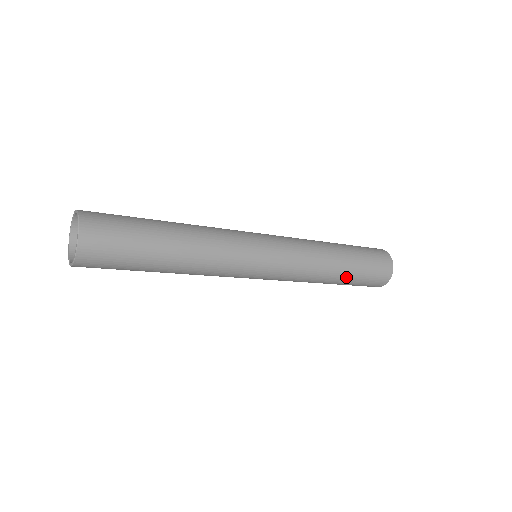
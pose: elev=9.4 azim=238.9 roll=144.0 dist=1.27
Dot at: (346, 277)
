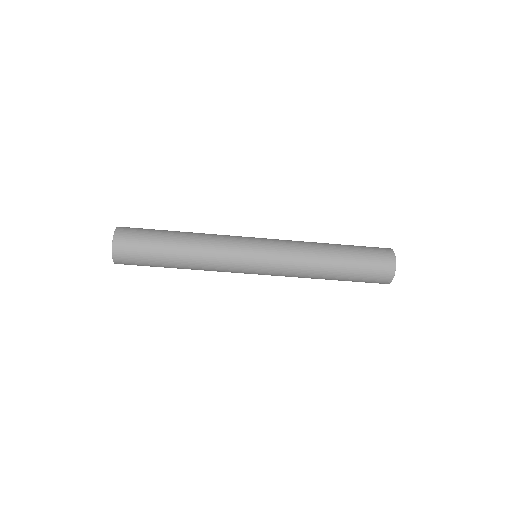
Dot at: (343, 254)
